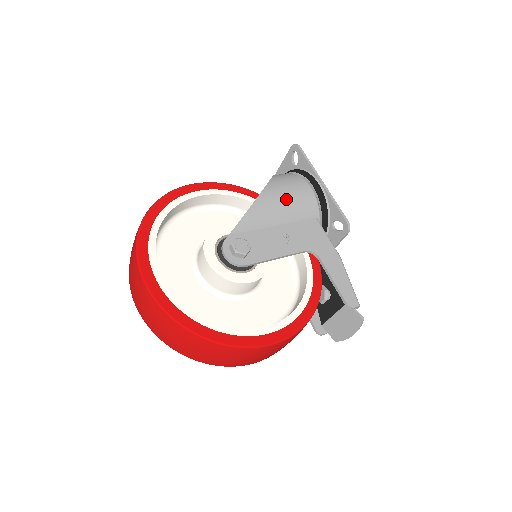
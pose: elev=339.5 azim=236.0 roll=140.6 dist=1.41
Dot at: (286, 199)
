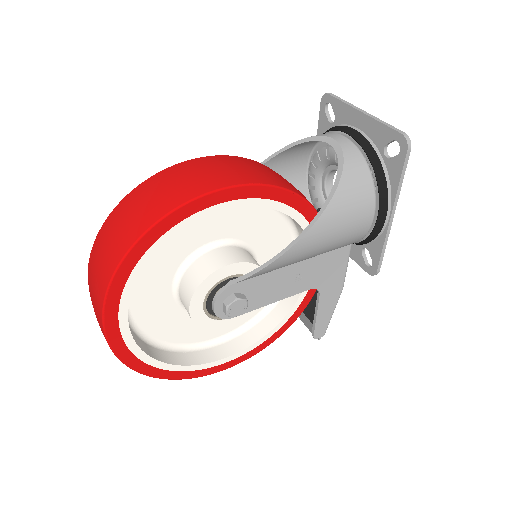
Dot at: (329, 241)
